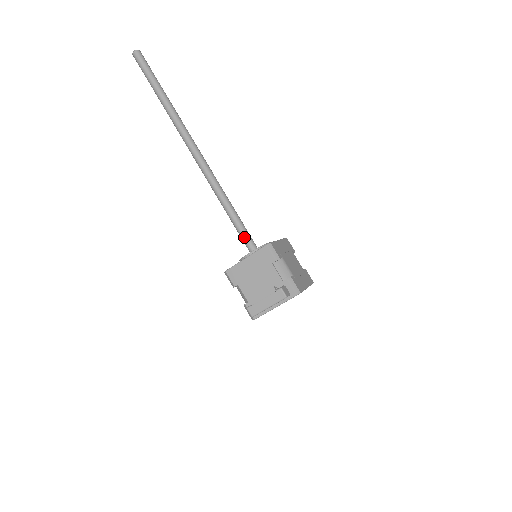
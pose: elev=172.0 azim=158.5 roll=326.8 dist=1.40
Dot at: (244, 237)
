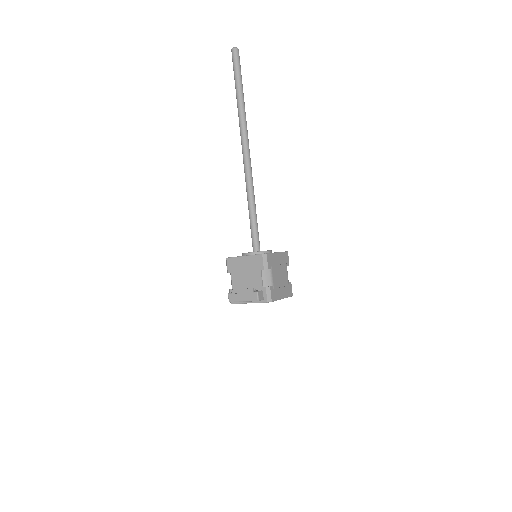
Dot at: (253, 237)
